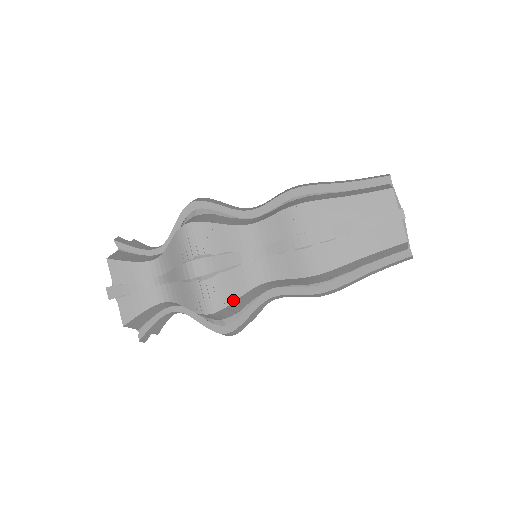
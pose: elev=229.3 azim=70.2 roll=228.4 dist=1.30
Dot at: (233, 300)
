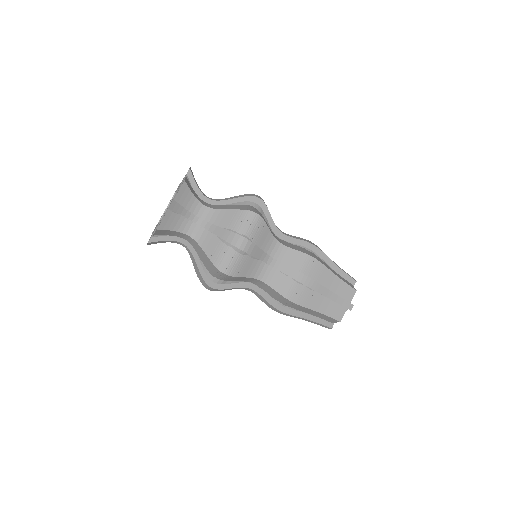
Dot at: (240, 276)
